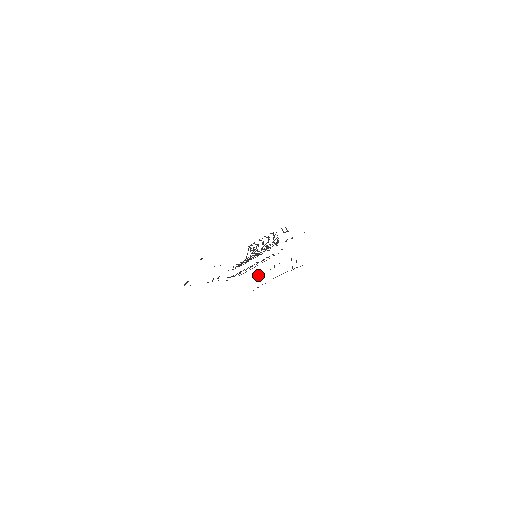
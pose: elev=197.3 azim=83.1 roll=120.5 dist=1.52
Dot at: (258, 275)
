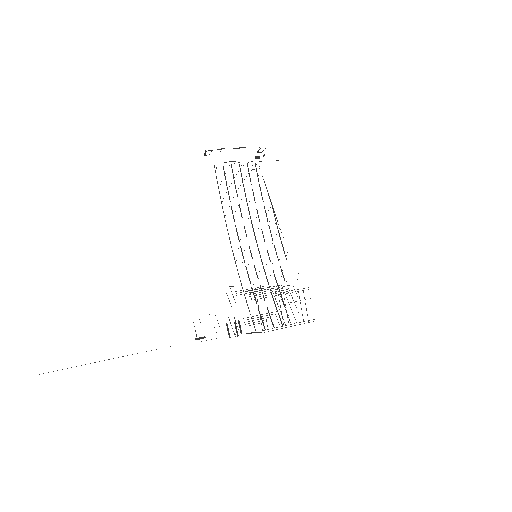
Dot at: occluded
